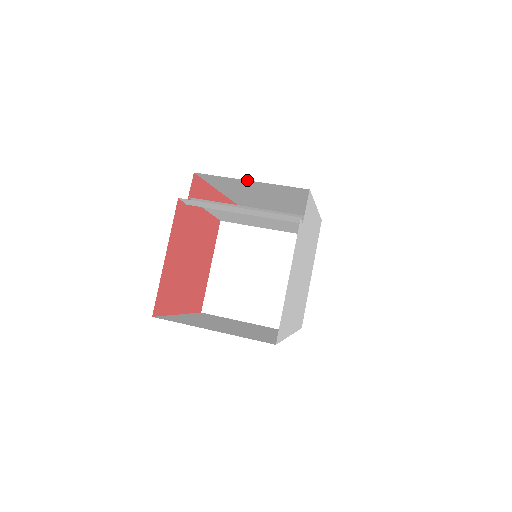
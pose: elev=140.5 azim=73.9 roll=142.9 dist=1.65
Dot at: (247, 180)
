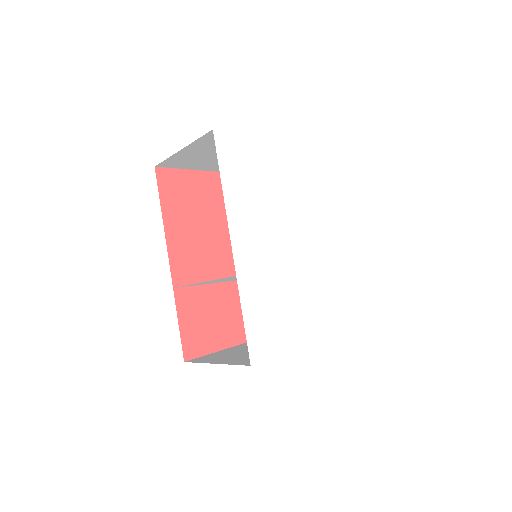
Dot at: occluded
